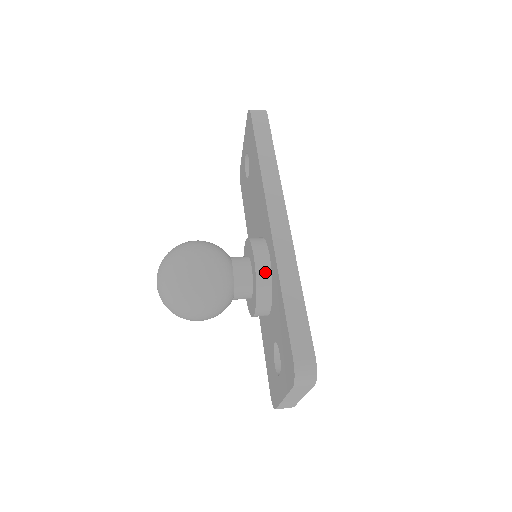
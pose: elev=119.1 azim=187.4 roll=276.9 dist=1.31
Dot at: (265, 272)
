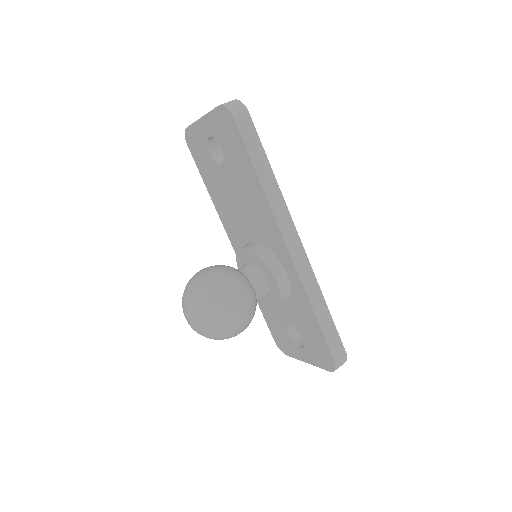
Dot at: (286, 289)
